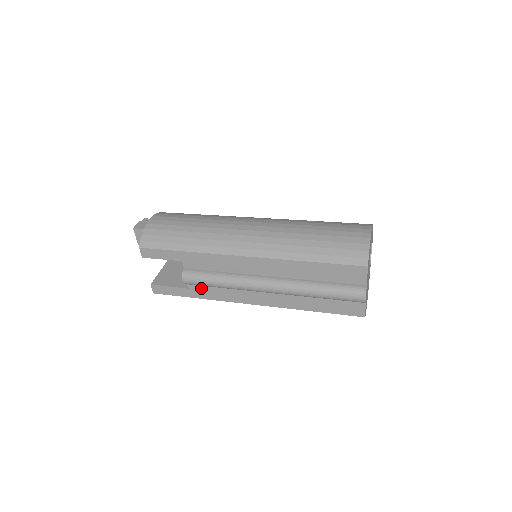
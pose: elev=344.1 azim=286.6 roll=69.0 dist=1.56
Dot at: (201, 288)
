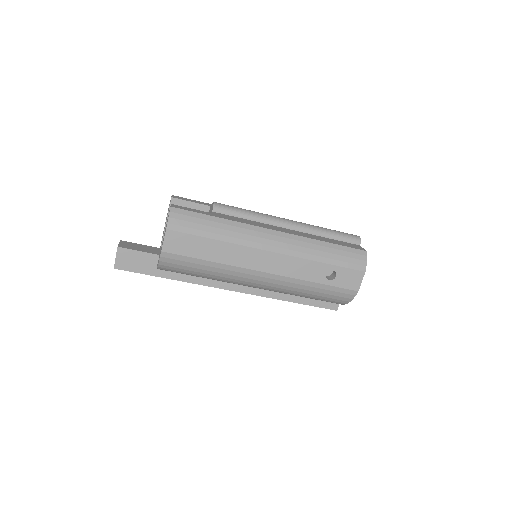
Dot at: (225, 216)
